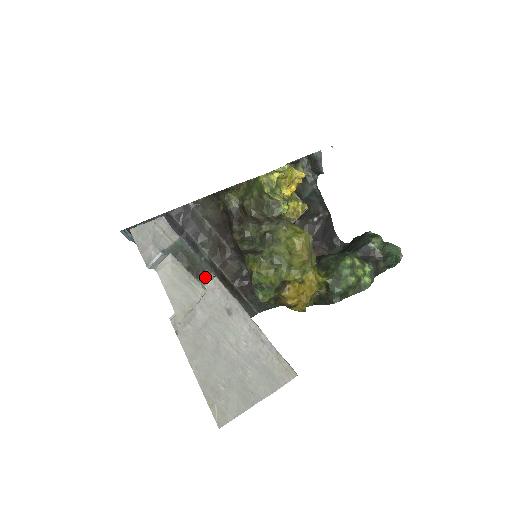
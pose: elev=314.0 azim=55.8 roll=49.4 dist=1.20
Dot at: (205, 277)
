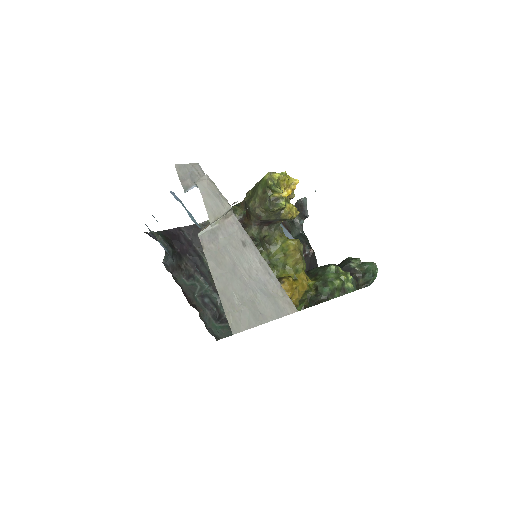
Dot at: occluded
